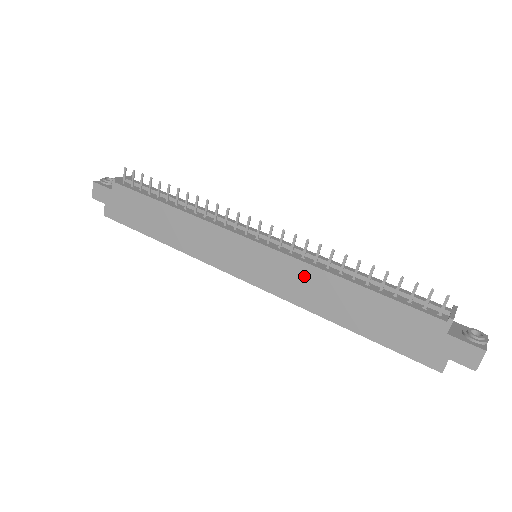
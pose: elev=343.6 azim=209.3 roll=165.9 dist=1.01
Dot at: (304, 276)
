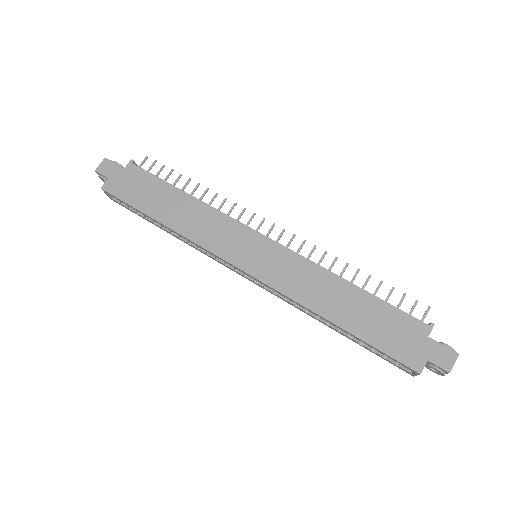
Dot at: (307, 273)
